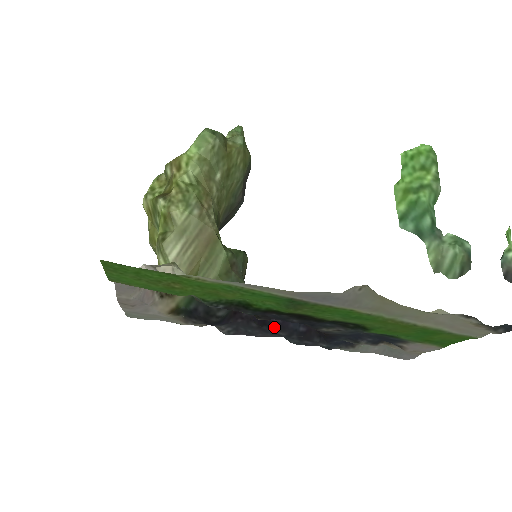
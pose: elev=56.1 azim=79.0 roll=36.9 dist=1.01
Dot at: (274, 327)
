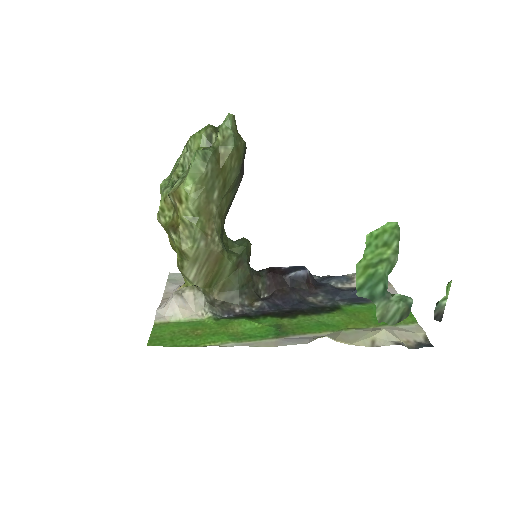
Dot at: occluded
